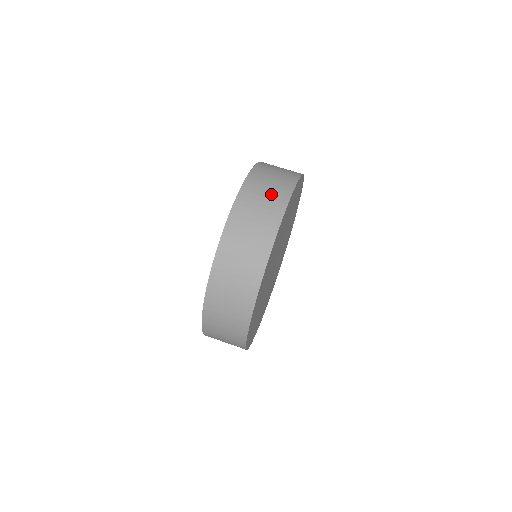
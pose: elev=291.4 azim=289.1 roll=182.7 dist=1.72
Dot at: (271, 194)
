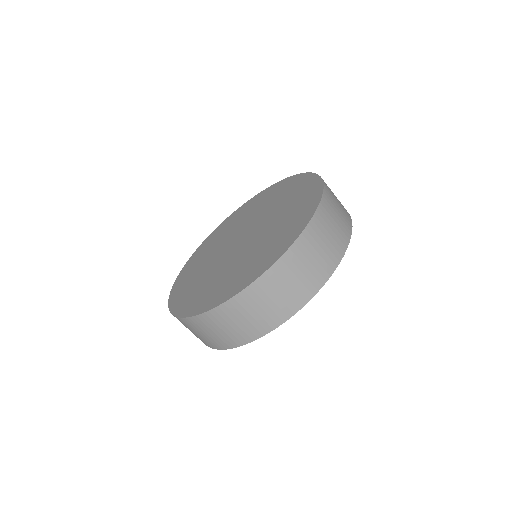
Dot at: (322, 257)
